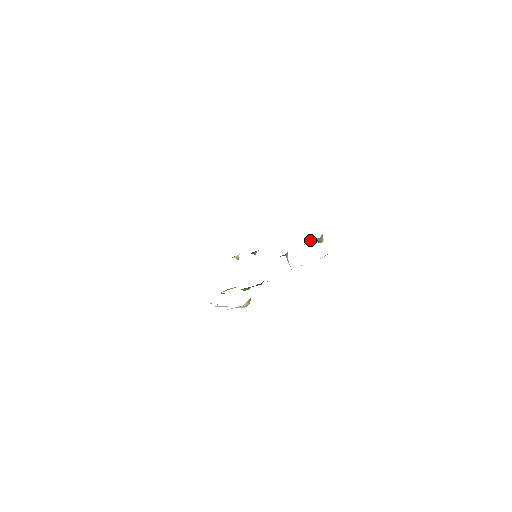
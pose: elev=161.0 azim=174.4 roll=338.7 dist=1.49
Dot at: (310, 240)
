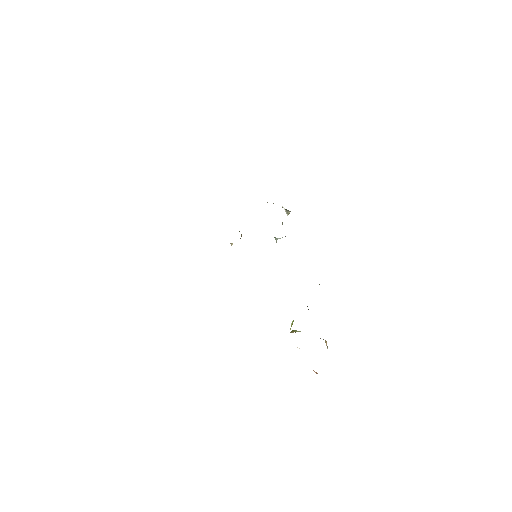
Dot at: (282, 222)
